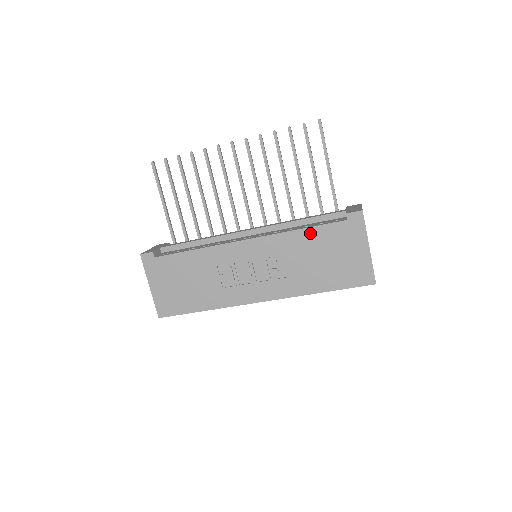
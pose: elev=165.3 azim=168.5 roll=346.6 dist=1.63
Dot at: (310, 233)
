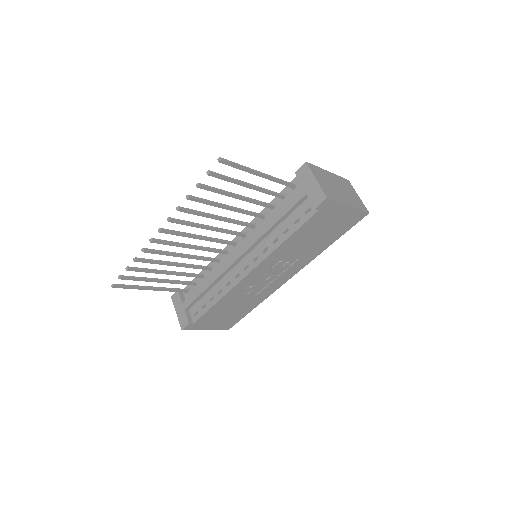
Dot at: (295, 236)
